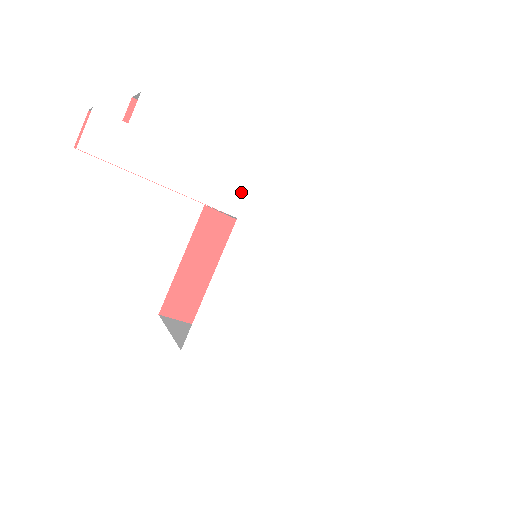
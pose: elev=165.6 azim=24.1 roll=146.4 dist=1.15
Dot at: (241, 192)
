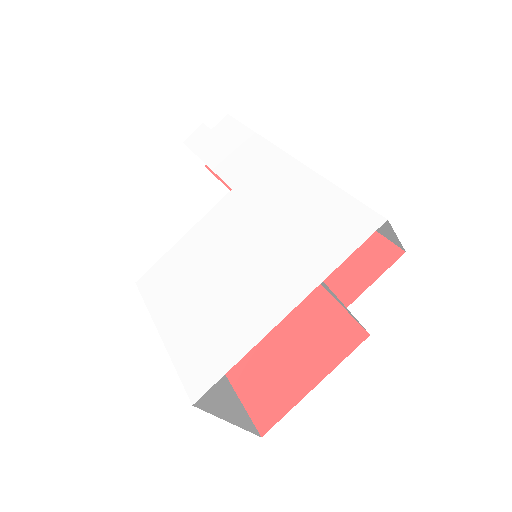
Dot at: (246, 171)
